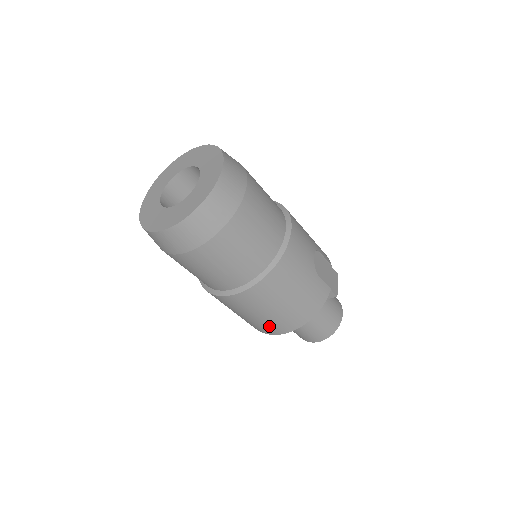
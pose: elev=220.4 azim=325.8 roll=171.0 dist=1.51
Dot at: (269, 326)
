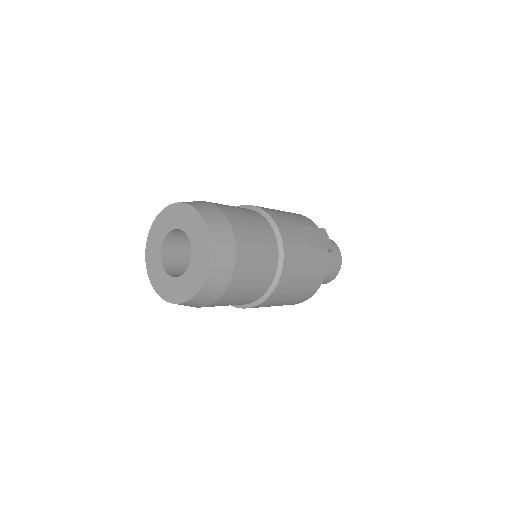
Dot at: (293, 303)
